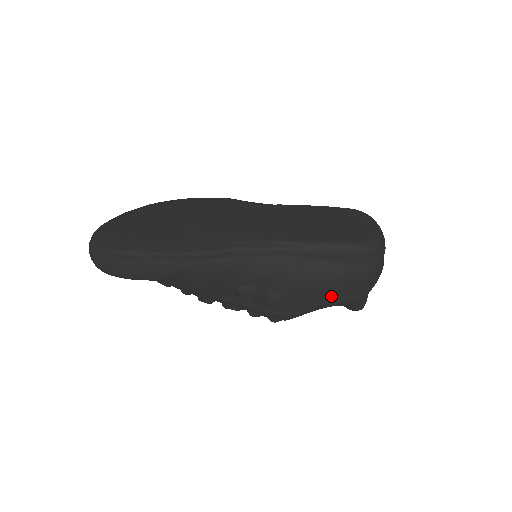
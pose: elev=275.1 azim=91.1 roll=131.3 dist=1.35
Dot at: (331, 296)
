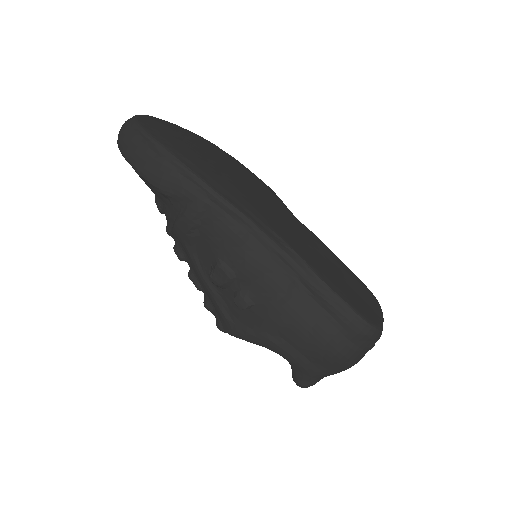
Dot at: (292, 344)
